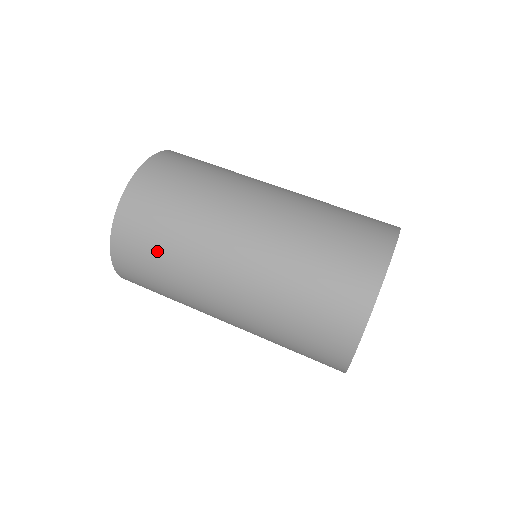
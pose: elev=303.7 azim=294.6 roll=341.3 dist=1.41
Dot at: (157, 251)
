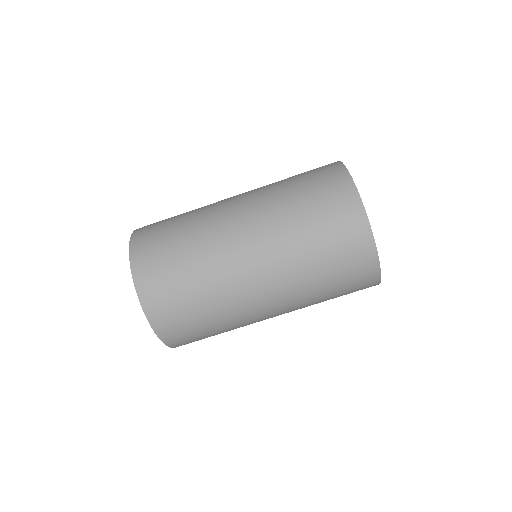
Dot at: occluded
